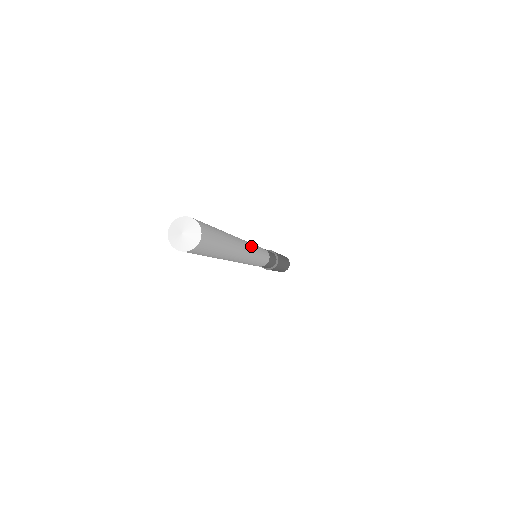
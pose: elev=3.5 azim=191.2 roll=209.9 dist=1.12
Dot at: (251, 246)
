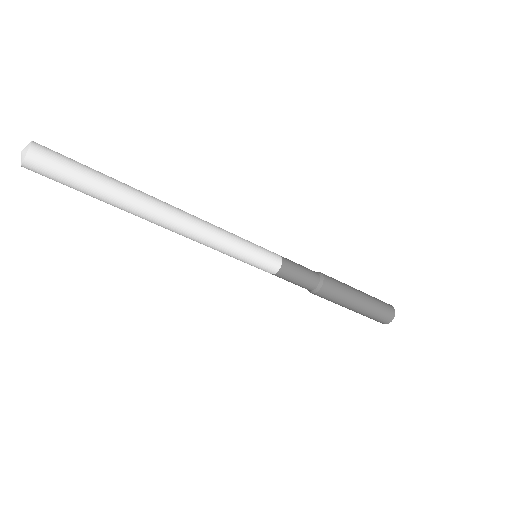
Dot at: (201, 219)
